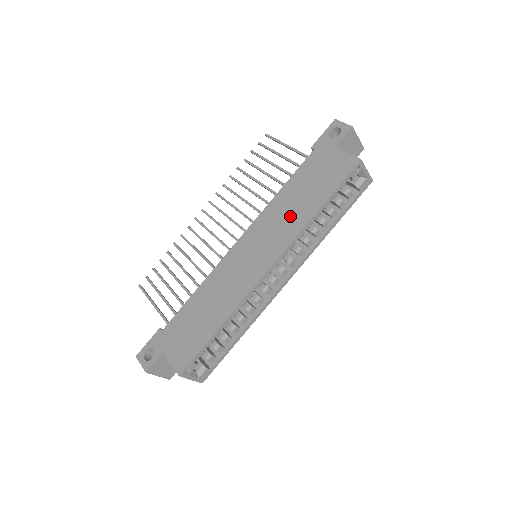
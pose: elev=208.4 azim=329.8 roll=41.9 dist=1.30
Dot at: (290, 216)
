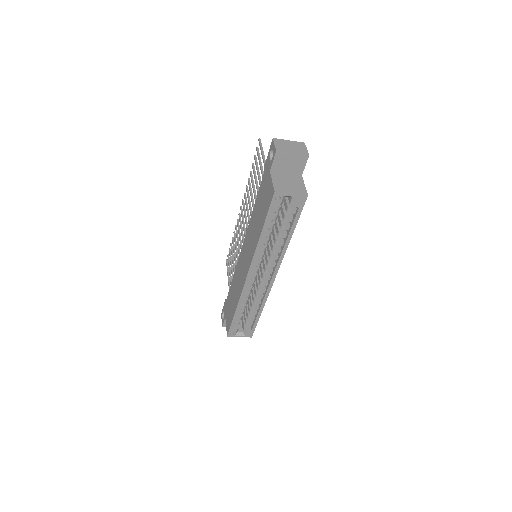
Dot at: (254, 234)
